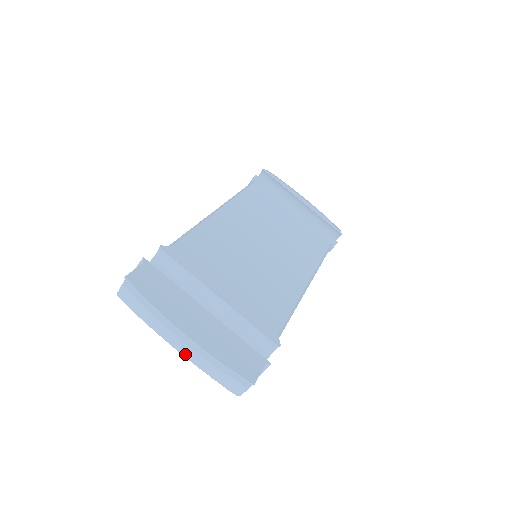
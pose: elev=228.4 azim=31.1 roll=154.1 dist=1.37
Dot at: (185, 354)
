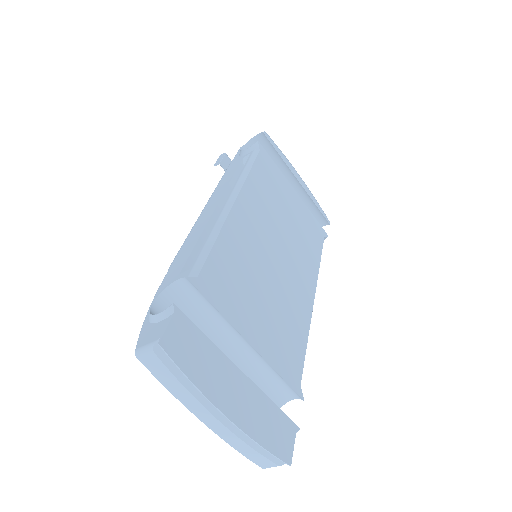
Dot at: (217, 432)
